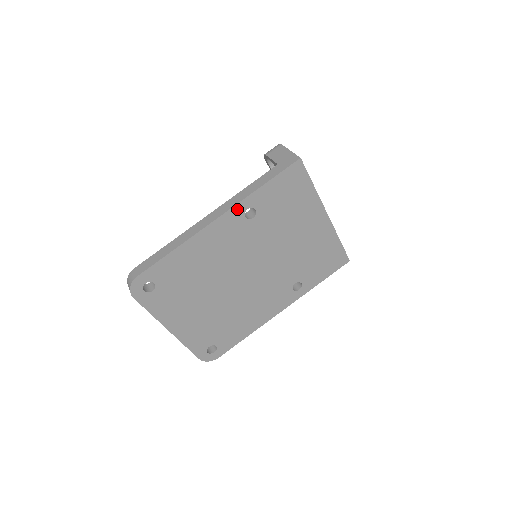
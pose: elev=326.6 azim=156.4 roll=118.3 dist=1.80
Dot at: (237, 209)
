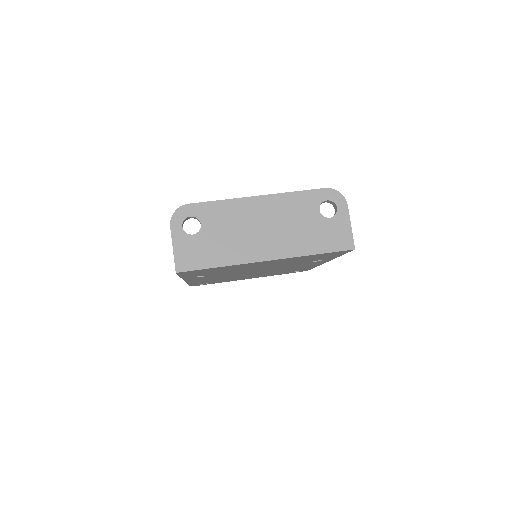
Dot at: occluded
